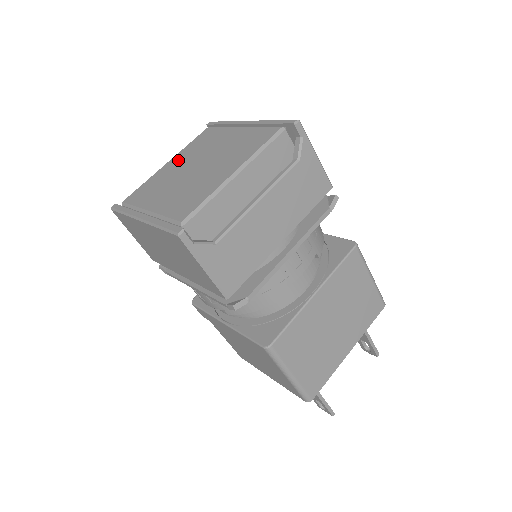
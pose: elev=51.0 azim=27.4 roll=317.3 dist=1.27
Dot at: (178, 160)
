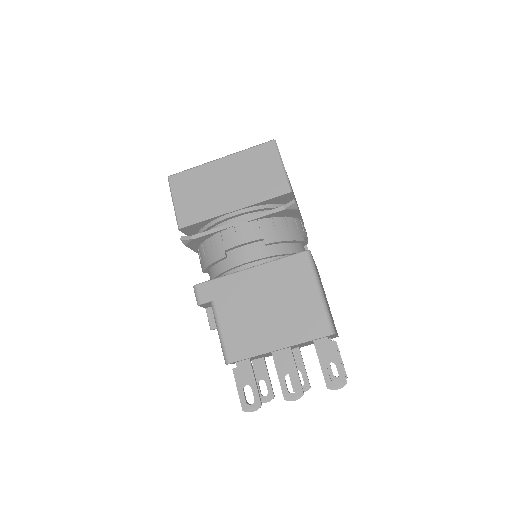
Dot at: occluded
